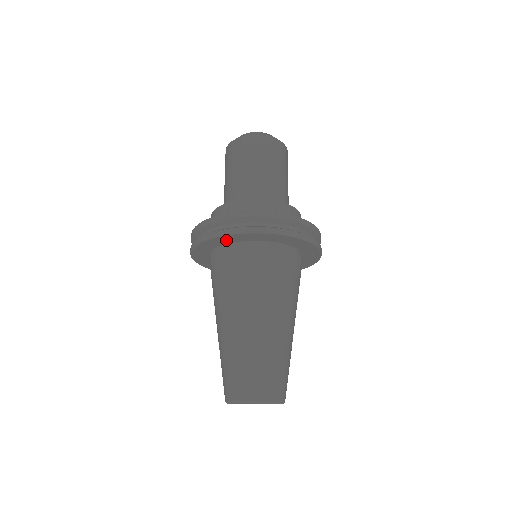
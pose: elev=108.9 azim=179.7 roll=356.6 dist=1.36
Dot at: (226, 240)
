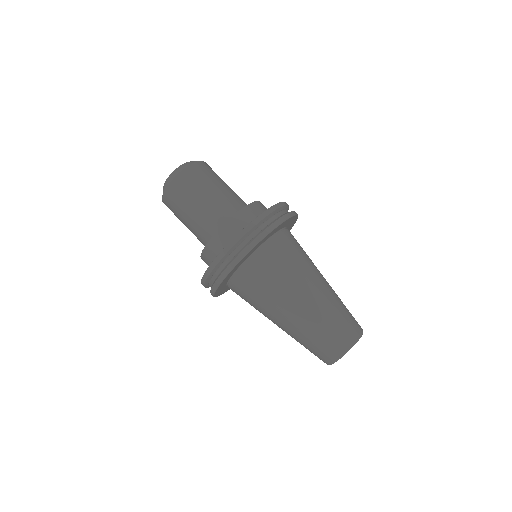
Dot at: (228, 277)
